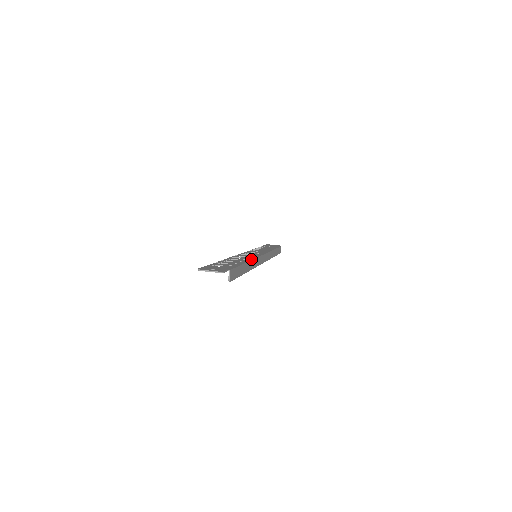
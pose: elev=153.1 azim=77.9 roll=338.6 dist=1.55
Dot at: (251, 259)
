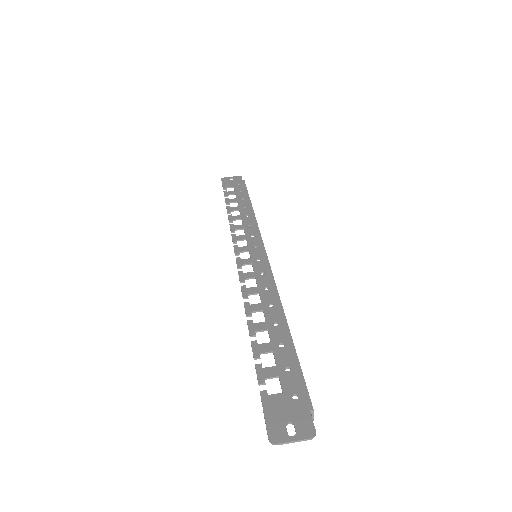
Dot at: (277, 298)
